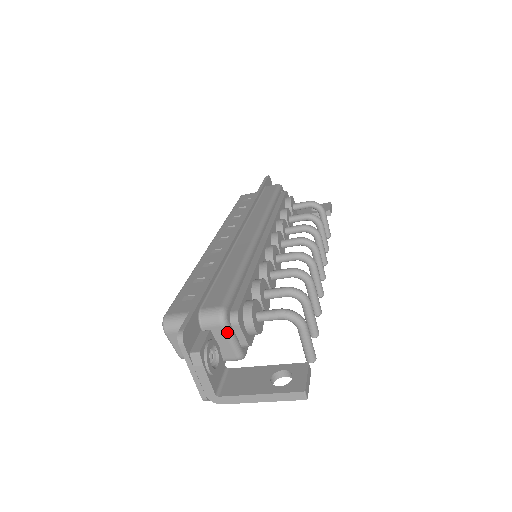
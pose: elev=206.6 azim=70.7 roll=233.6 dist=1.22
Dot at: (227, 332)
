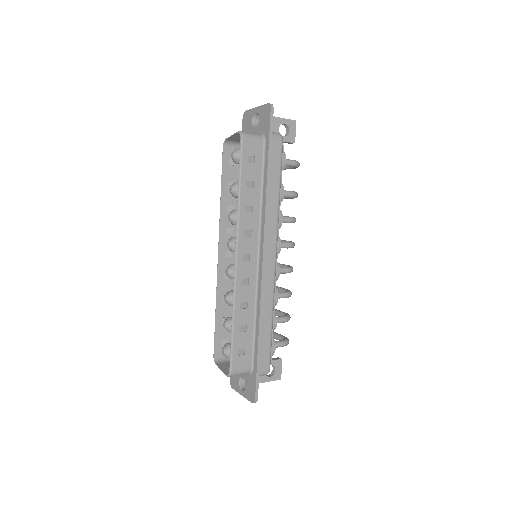
Dot at: occluded
